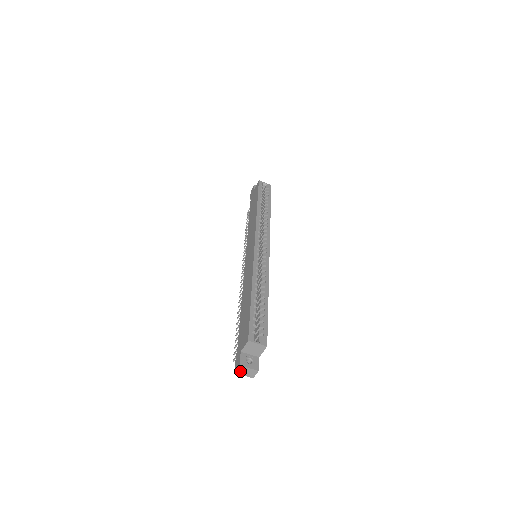
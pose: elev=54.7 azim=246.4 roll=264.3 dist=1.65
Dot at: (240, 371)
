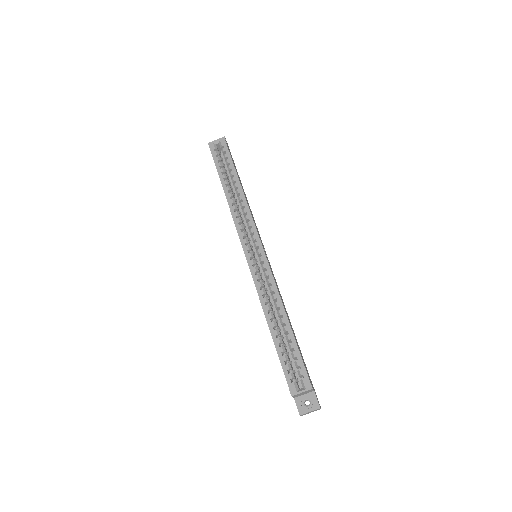
Dot at: (305, 414)
